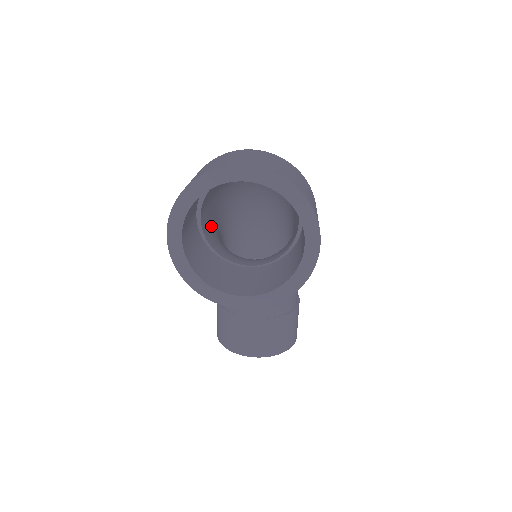
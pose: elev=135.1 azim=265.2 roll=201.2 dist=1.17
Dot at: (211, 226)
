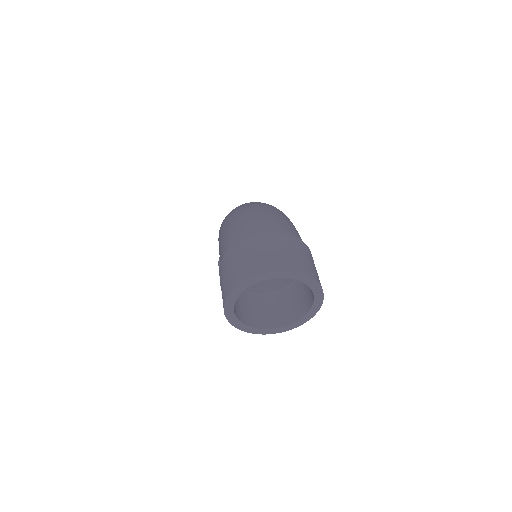
Dot at: occluded
